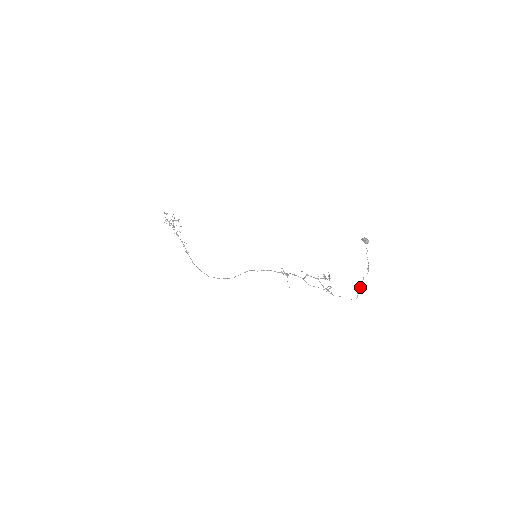
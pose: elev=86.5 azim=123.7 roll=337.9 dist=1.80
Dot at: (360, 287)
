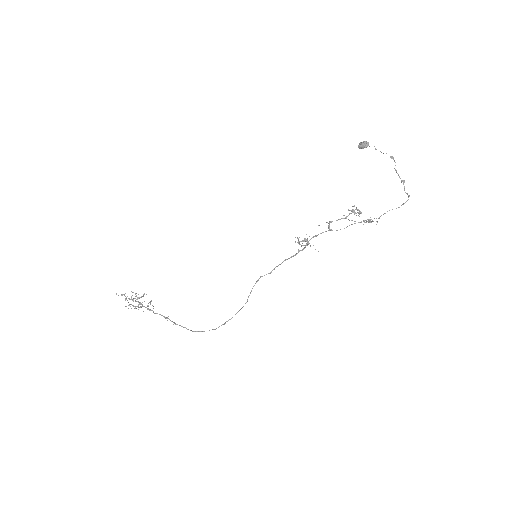
Dot at: occluded
